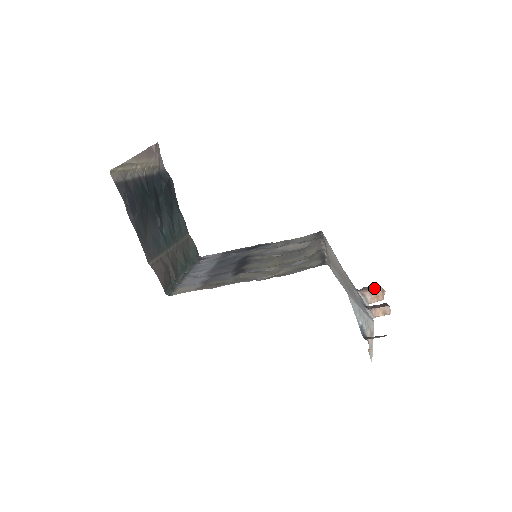
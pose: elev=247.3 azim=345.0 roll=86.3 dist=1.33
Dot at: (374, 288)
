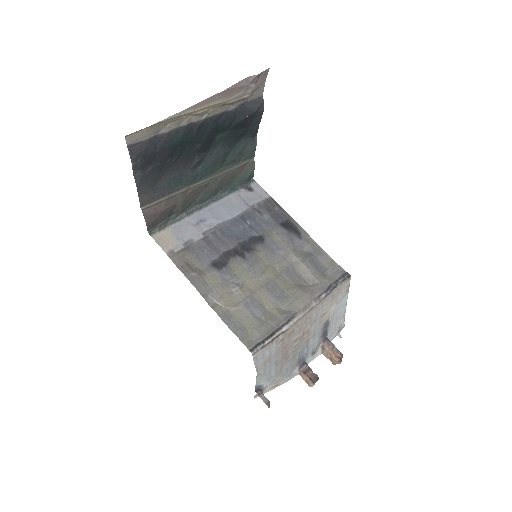
Dot at: (335, 353)
